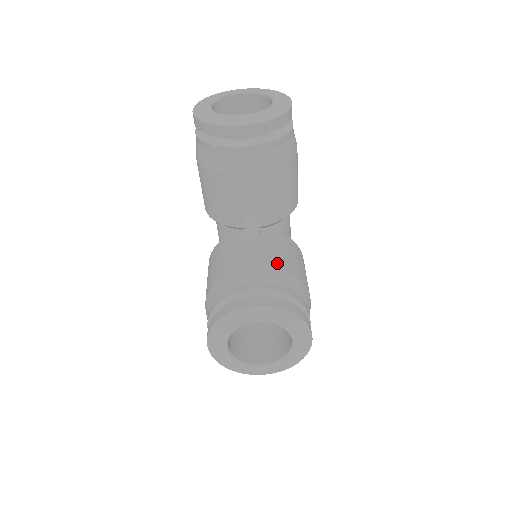
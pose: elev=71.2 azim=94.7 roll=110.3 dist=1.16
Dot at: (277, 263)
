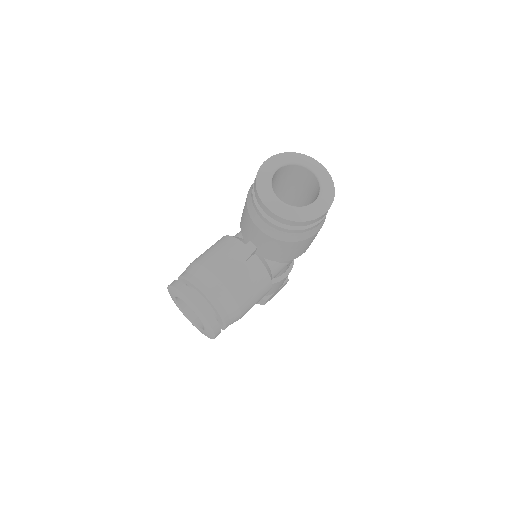
Dot at: (234, 287)
